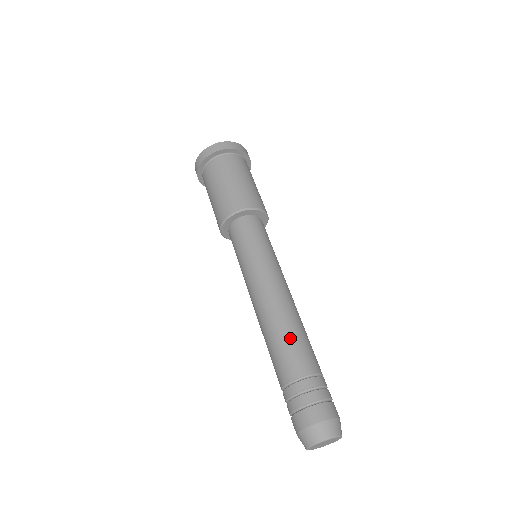
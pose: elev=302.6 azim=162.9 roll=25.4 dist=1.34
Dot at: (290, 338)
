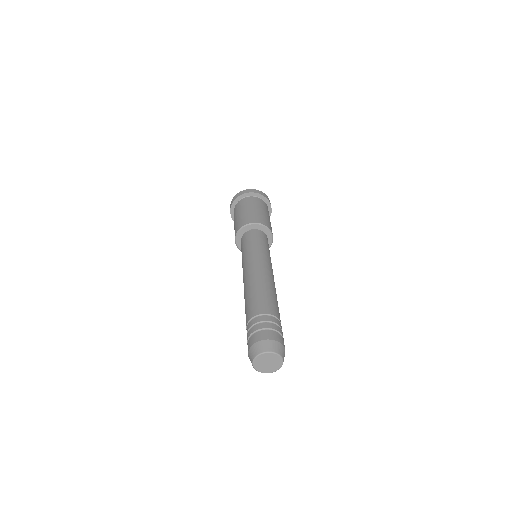
Dot at: (264, 293)
